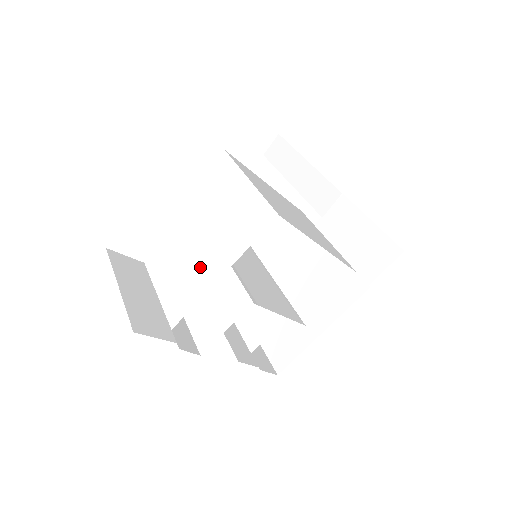
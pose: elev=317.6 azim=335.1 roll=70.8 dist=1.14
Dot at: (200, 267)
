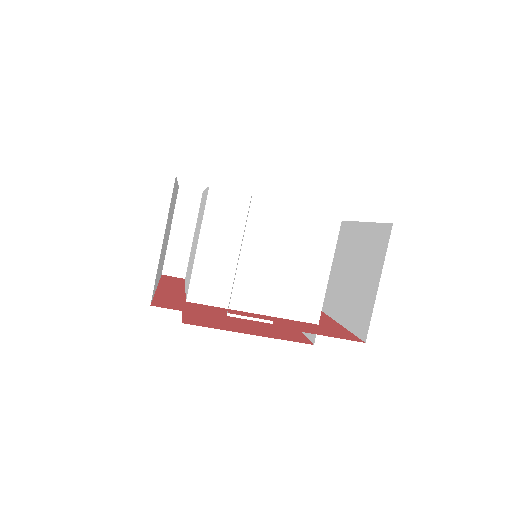
Dot at: (189, 265)
